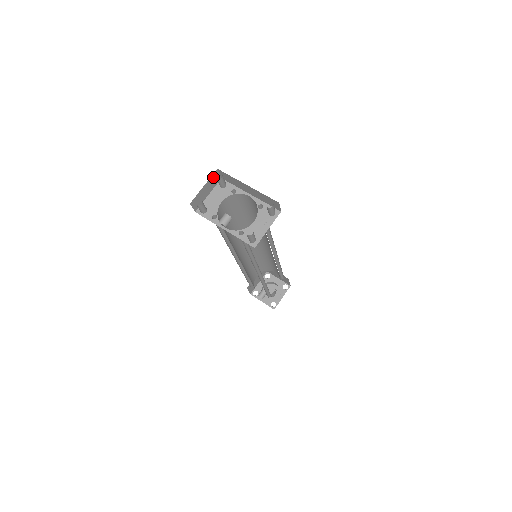
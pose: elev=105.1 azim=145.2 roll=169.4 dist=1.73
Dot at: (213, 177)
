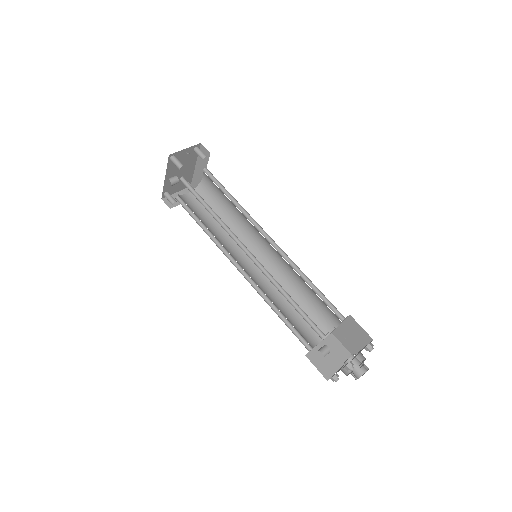
Dot at: (187, 191)
